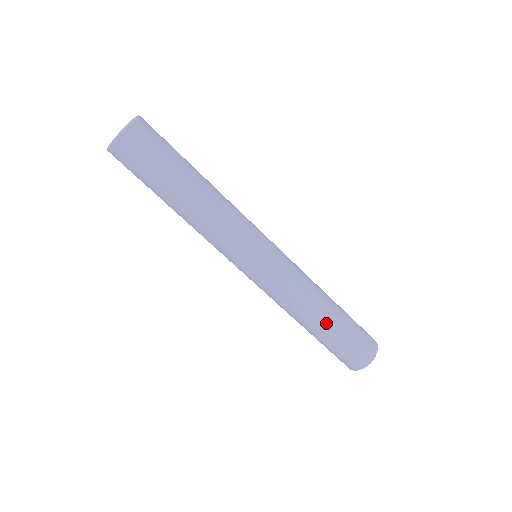
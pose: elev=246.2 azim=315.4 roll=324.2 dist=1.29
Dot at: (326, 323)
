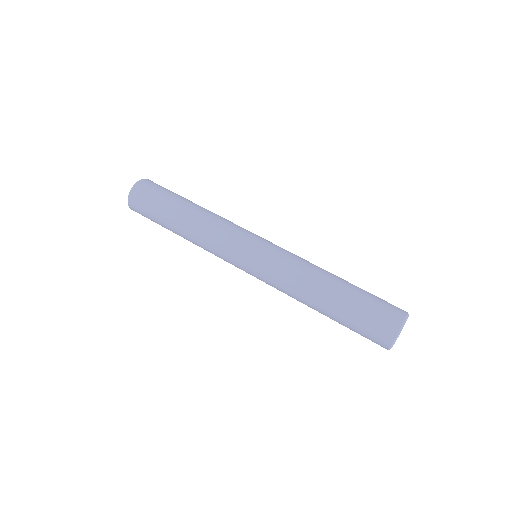
Dot at: (336, 290)
